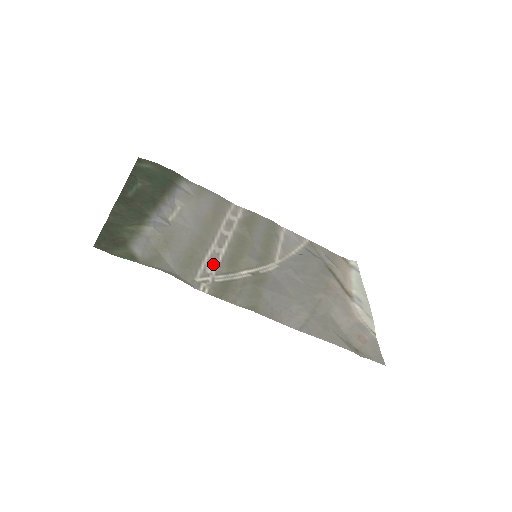
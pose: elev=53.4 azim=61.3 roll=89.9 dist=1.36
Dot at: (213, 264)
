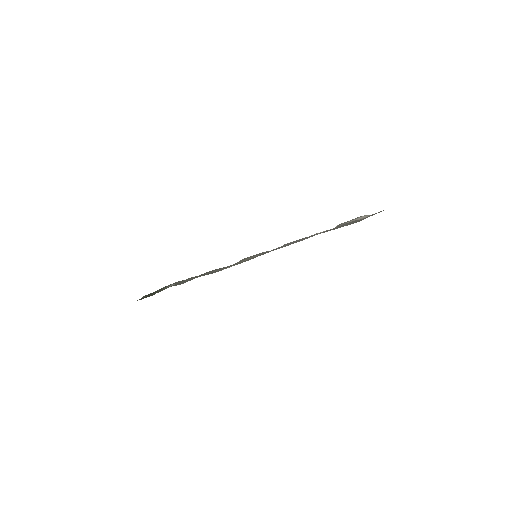
Dot at: occluded
